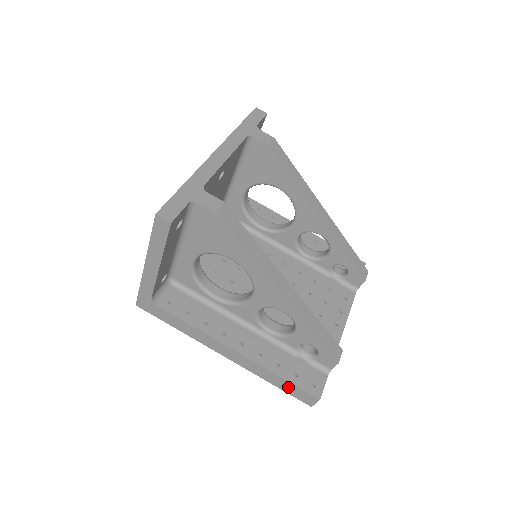
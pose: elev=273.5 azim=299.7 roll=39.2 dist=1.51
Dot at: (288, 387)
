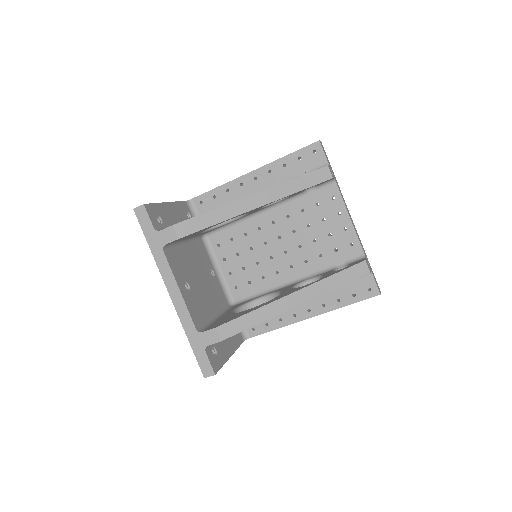
Dot at: occluded
